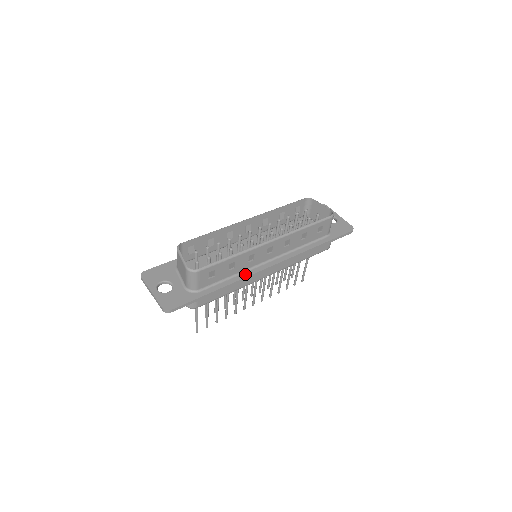
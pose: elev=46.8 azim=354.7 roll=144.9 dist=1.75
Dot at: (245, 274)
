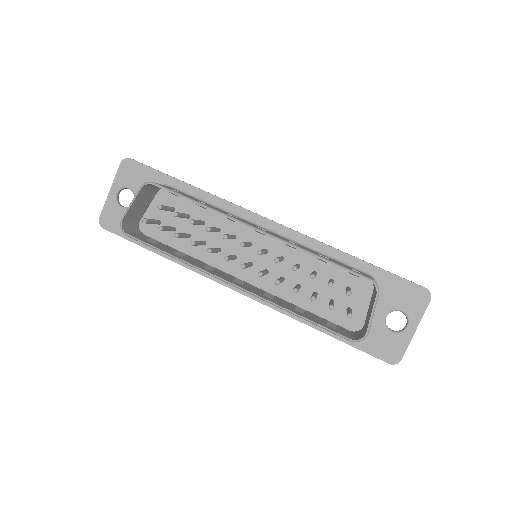
Dot at: occluded
